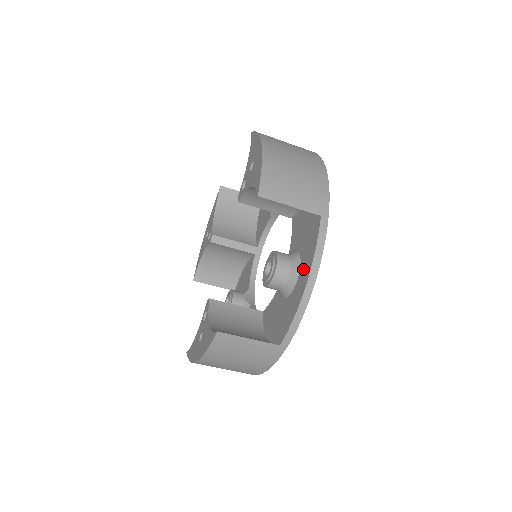
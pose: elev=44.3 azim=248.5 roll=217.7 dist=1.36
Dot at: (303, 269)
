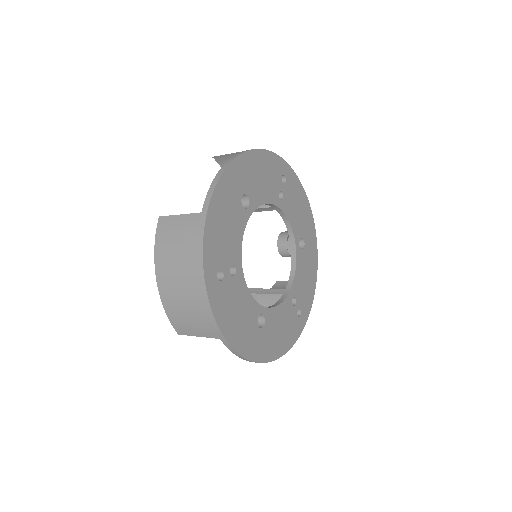
Dot at: occluded
